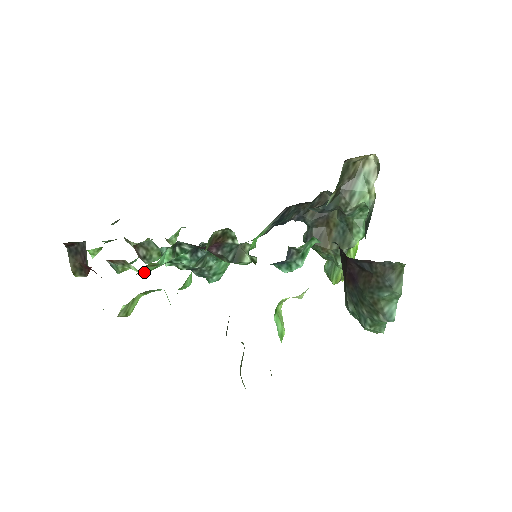
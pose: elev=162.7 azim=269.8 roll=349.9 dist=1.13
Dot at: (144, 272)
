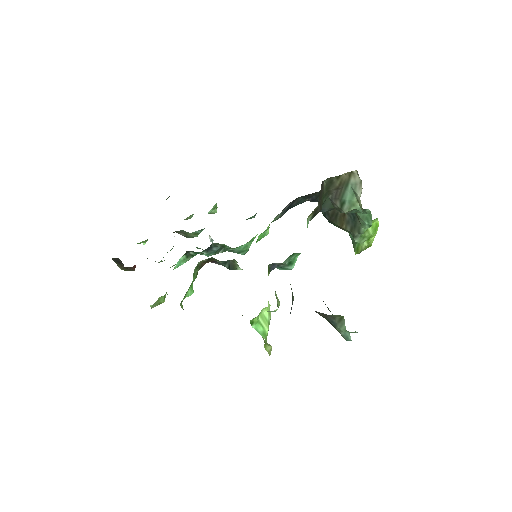
Dot at: (174, 265)
